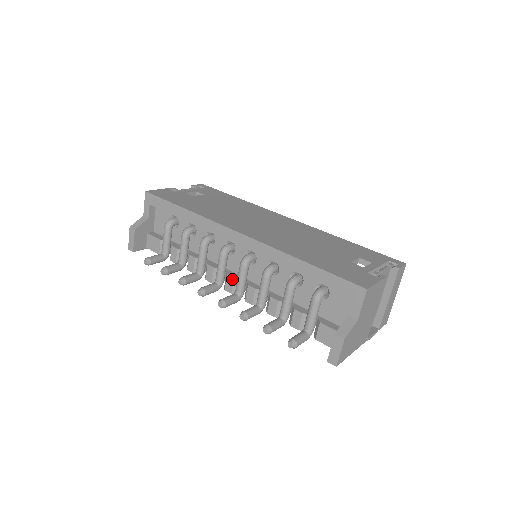
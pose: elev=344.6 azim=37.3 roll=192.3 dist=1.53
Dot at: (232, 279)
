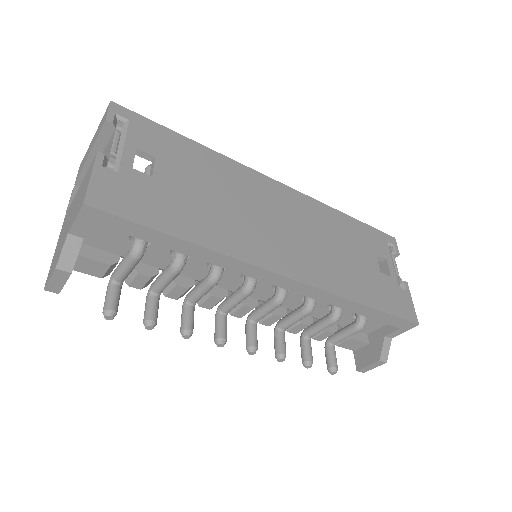
Dot at: (250, 309)
